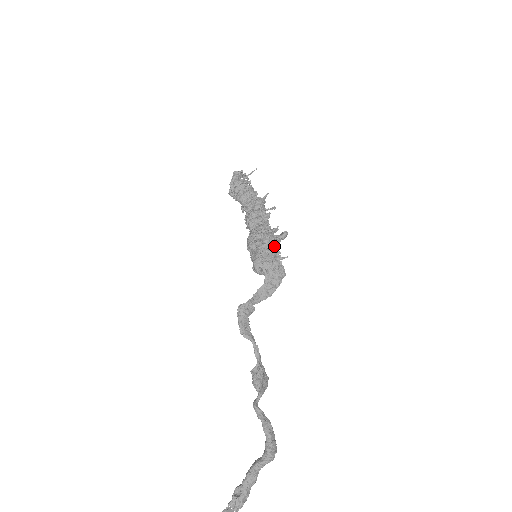
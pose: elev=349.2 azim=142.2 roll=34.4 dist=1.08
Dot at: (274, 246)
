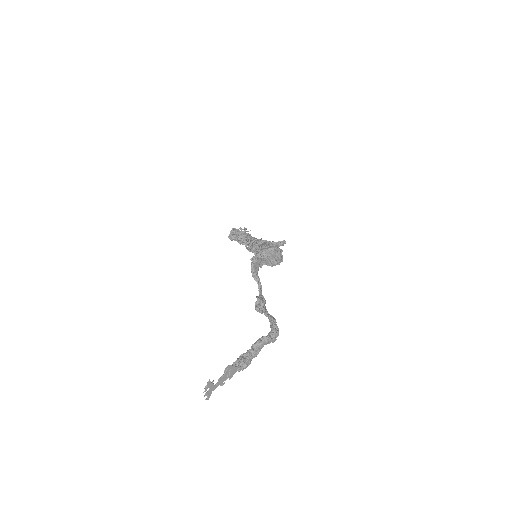
Dot at: (276, 245)
